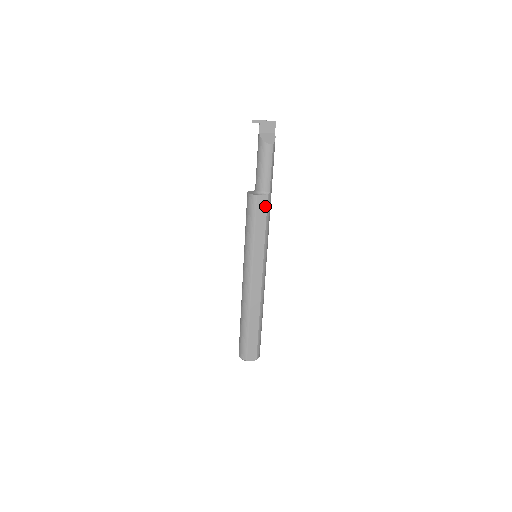
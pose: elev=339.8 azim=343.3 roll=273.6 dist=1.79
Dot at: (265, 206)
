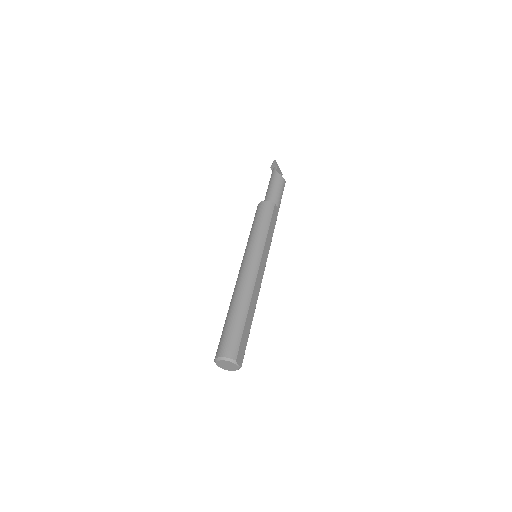
Dot at: (276, 216)
